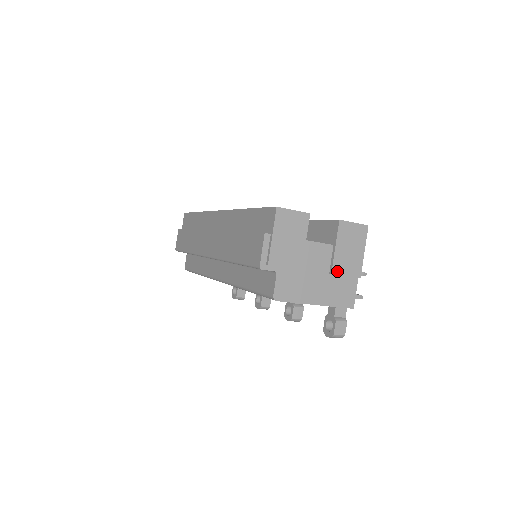
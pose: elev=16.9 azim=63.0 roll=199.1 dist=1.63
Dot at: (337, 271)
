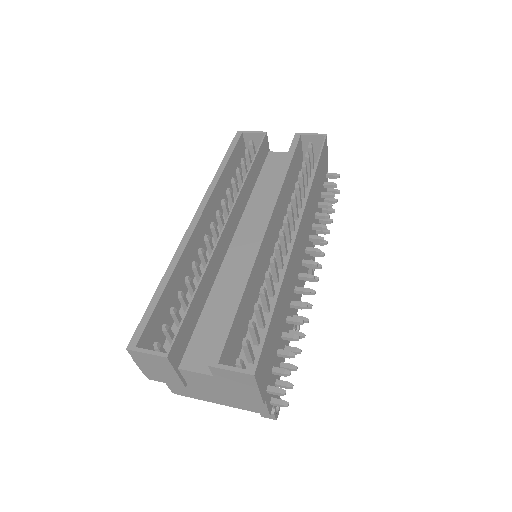
Dot at: (229, 395)
